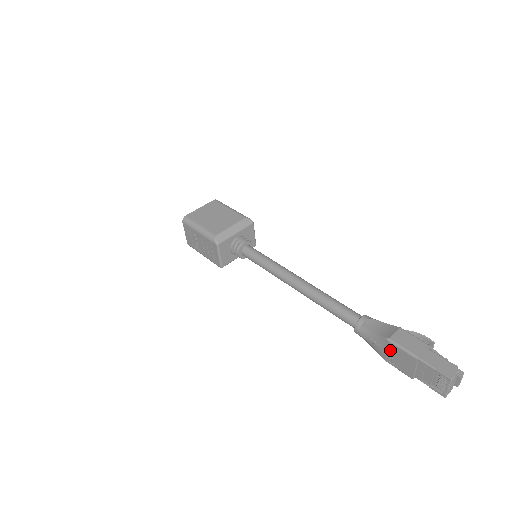
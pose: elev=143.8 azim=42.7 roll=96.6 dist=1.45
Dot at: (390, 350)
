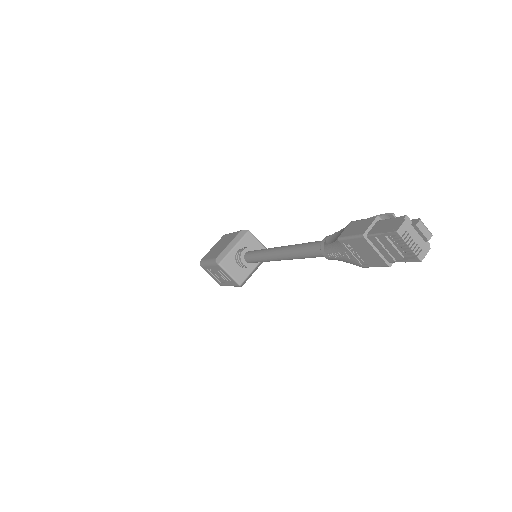
Dot at: (350, 250)
